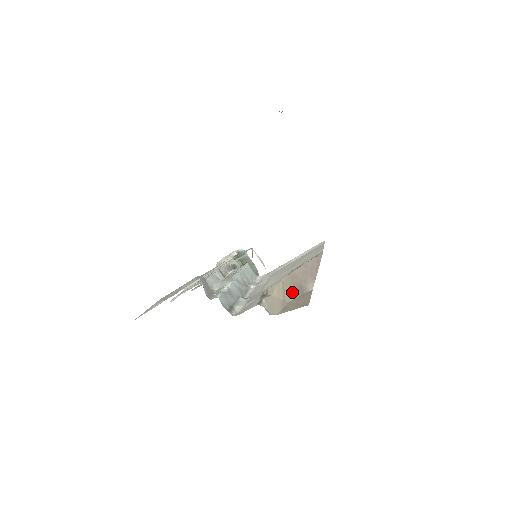
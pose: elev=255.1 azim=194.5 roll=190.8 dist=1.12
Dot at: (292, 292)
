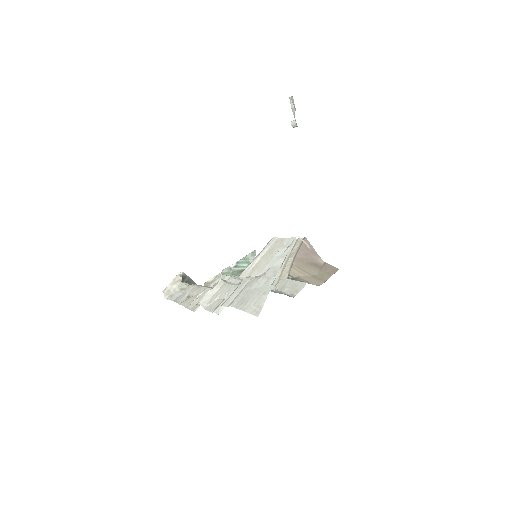
Dot at: (311, 269)
